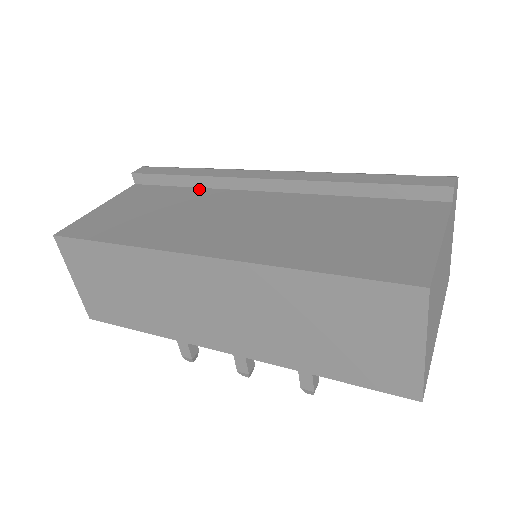
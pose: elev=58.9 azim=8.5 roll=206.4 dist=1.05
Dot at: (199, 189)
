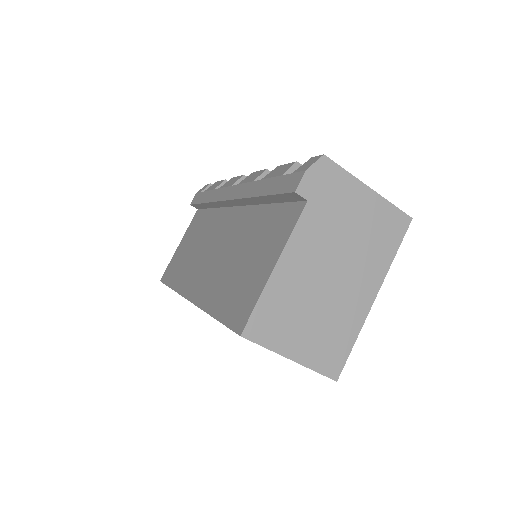
Dot at: (214, 210)
